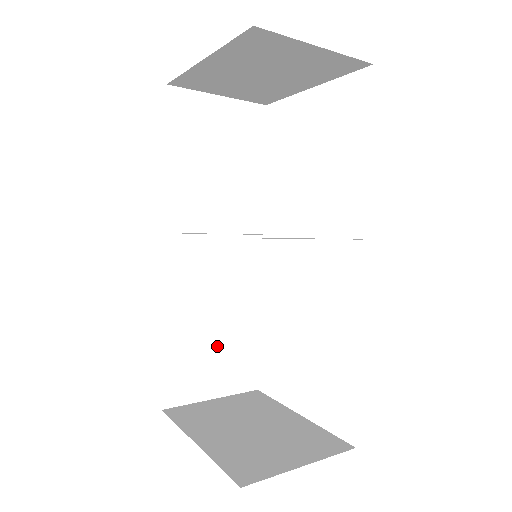
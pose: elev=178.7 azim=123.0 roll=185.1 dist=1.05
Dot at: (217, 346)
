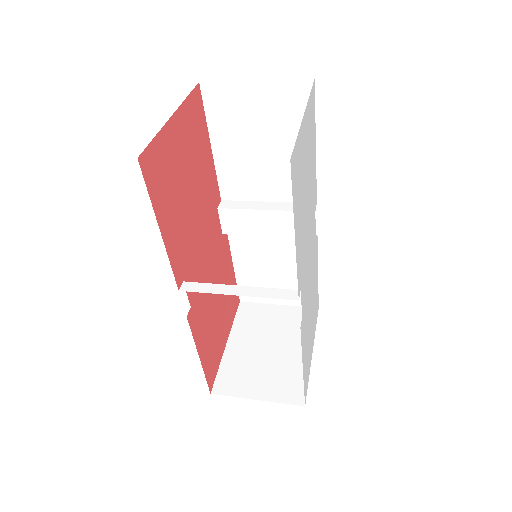
Dot at: (278, 276)
